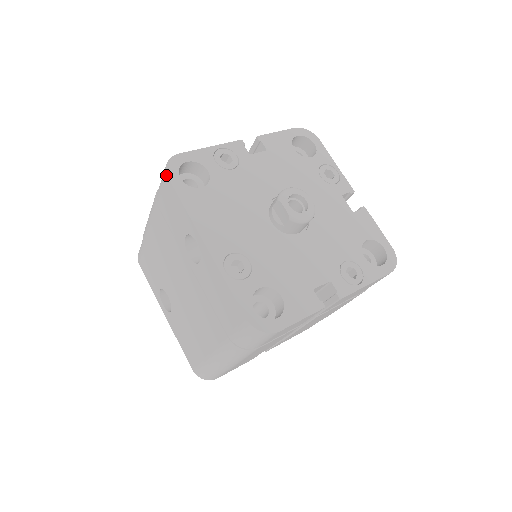
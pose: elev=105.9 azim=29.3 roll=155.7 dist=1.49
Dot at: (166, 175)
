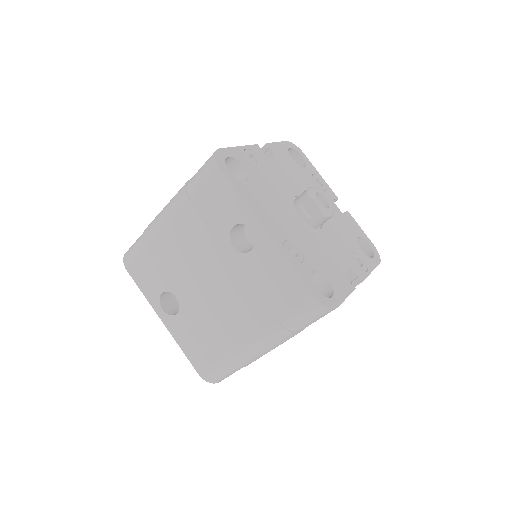
Dot at: (217, 166)
